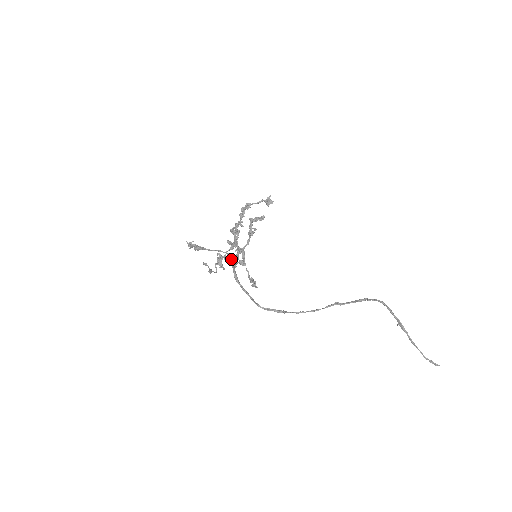
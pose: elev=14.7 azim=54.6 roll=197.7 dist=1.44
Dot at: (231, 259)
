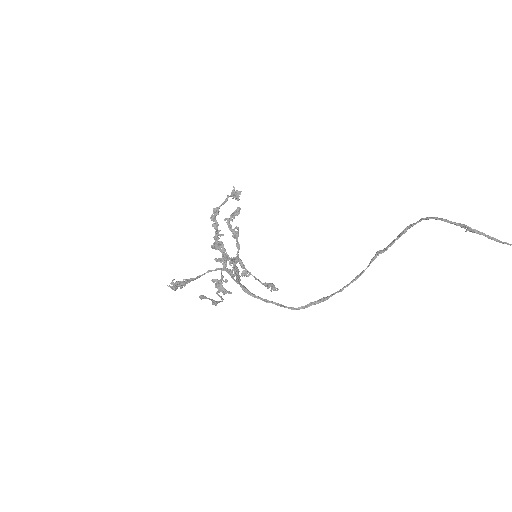
Dot at: (228, 273)
